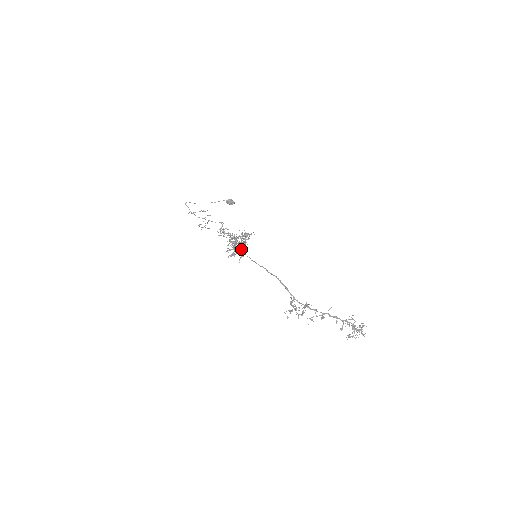
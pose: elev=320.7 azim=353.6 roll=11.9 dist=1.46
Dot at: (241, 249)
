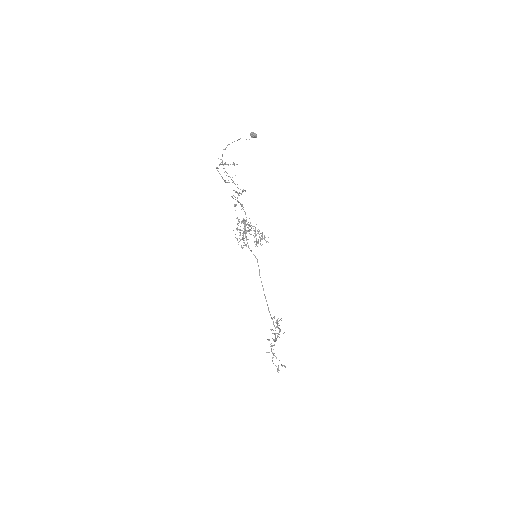
Dot at: (251, 251)
